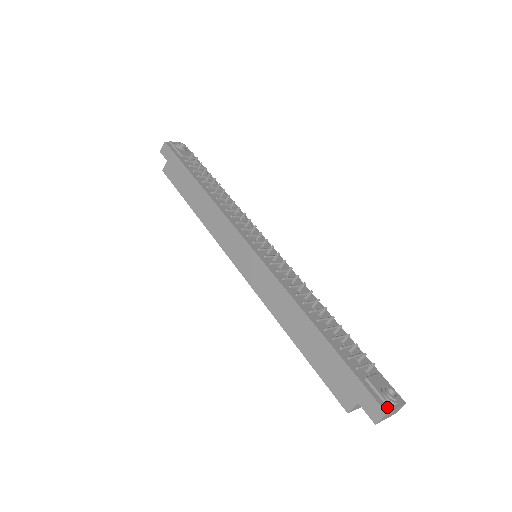
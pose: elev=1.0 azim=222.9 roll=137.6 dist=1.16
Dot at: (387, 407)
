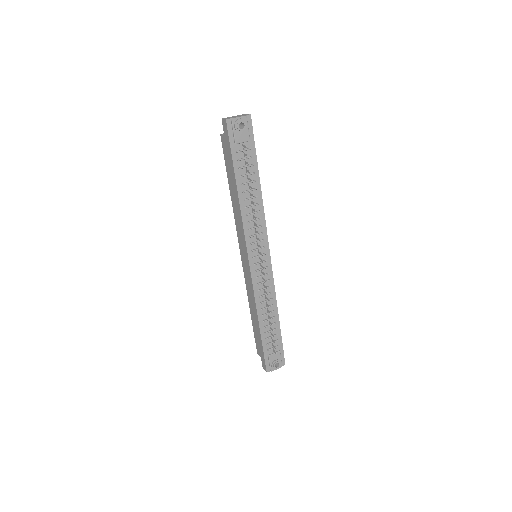
Dot at: (270, 369)
